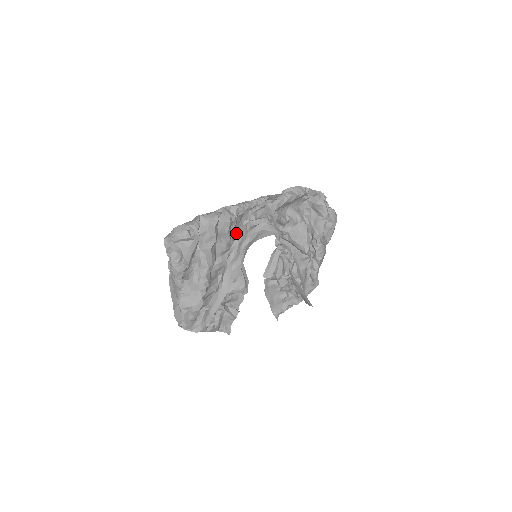
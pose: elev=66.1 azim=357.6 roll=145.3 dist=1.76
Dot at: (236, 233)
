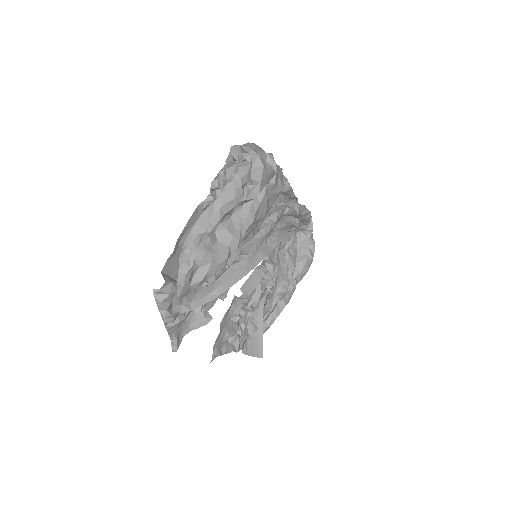
Dot at: occluded
